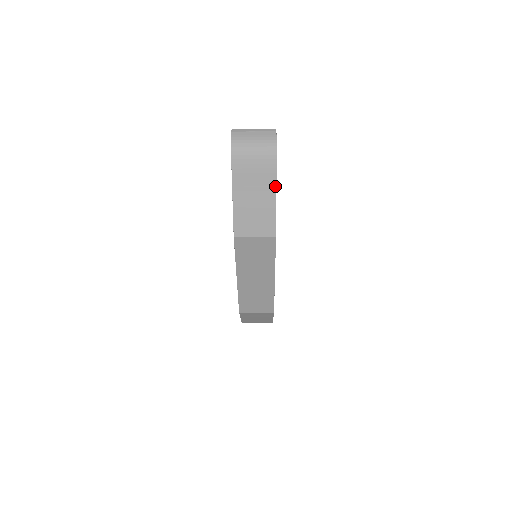
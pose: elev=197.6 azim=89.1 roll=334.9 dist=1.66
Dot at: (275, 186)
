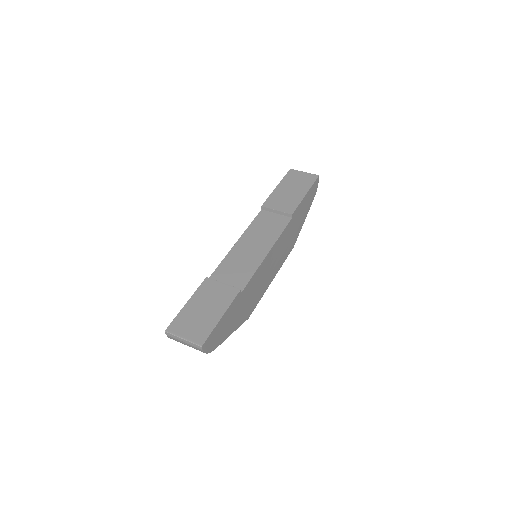
Dot at: (225, 338)
